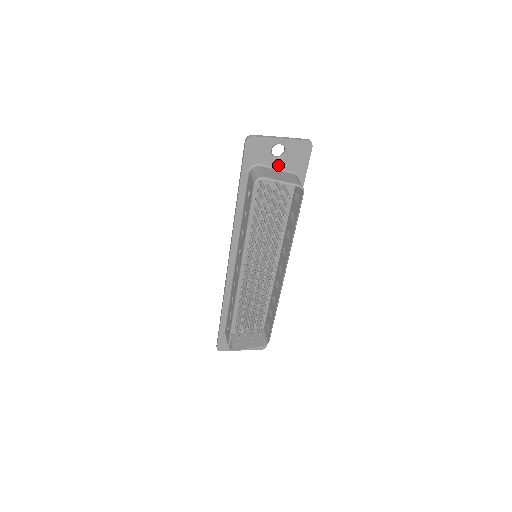
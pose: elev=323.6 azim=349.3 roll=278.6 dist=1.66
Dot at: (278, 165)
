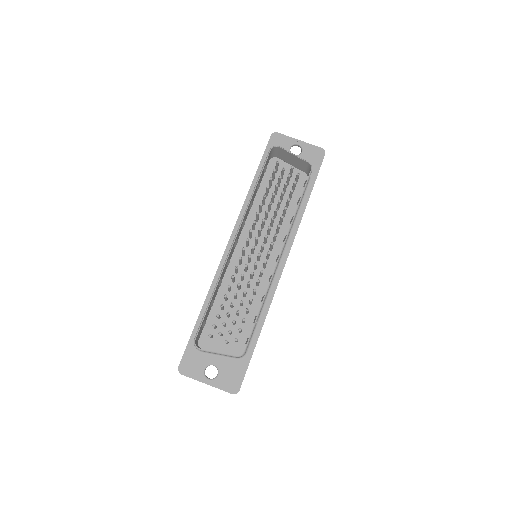
Dot at: occluded
